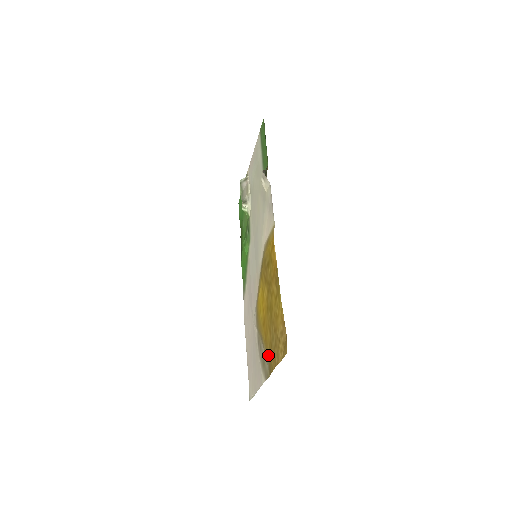
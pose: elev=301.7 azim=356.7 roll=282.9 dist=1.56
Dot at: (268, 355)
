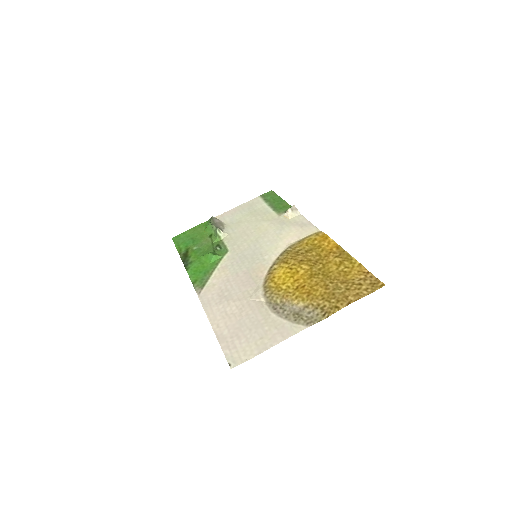
Dot at: (320, 304)
